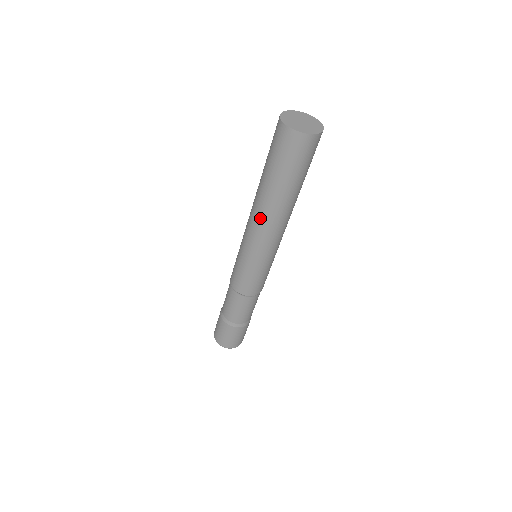
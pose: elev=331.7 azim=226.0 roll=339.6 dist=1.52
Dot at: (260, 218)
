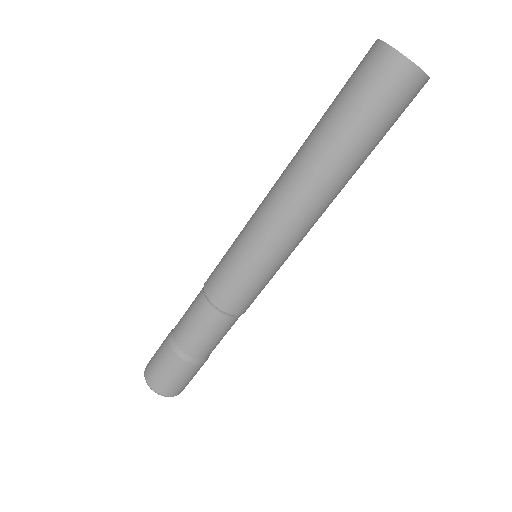
Dot at: (307, 197)
